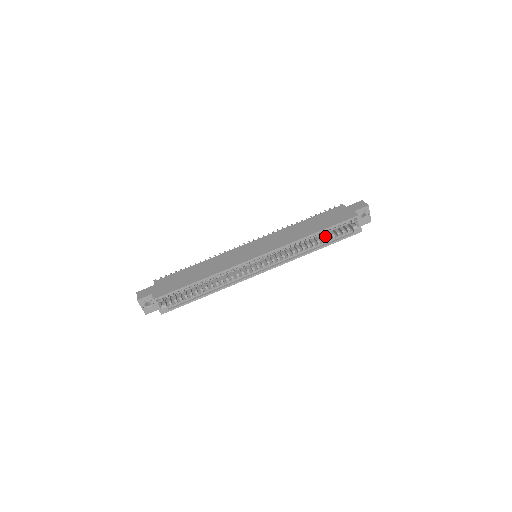
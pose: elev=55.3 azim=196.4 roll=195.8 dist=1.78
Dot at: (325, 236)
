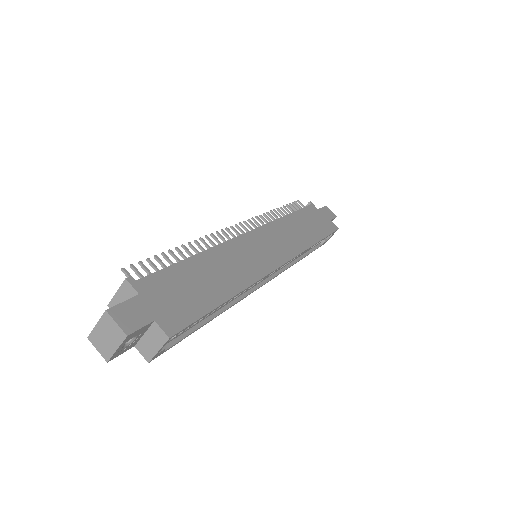
Dot at: occluded
